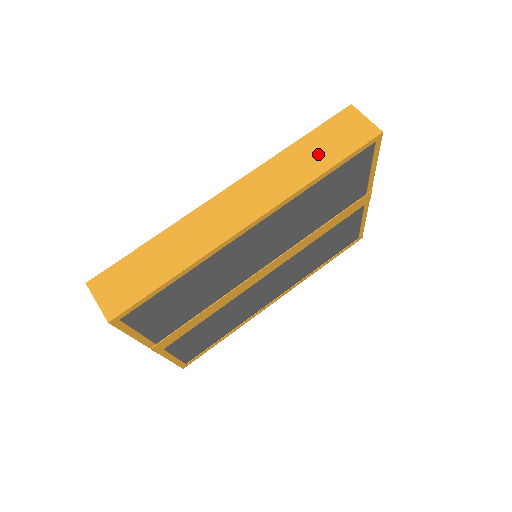
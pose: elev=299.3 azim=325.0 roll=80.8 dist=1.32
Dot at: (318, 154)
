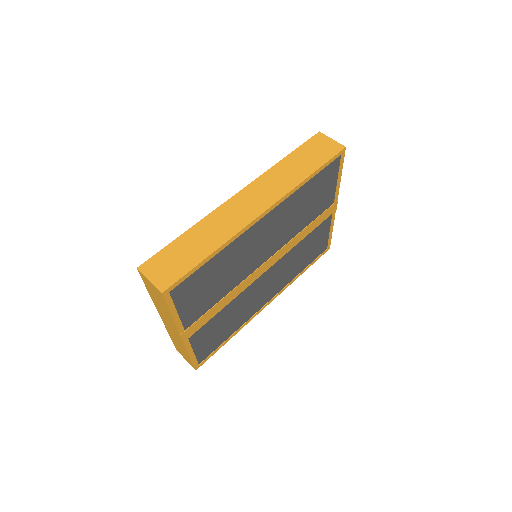
Dot at: (303, 164)
